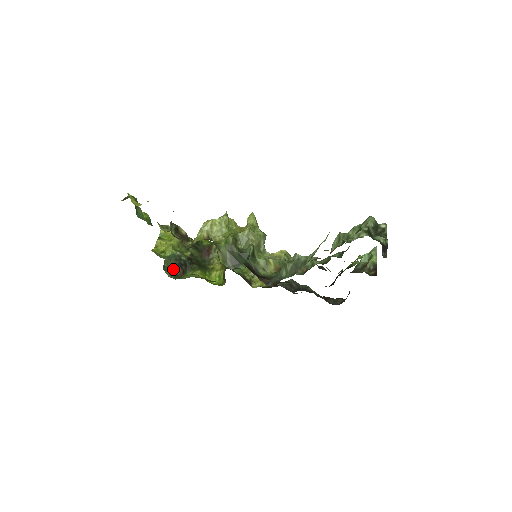
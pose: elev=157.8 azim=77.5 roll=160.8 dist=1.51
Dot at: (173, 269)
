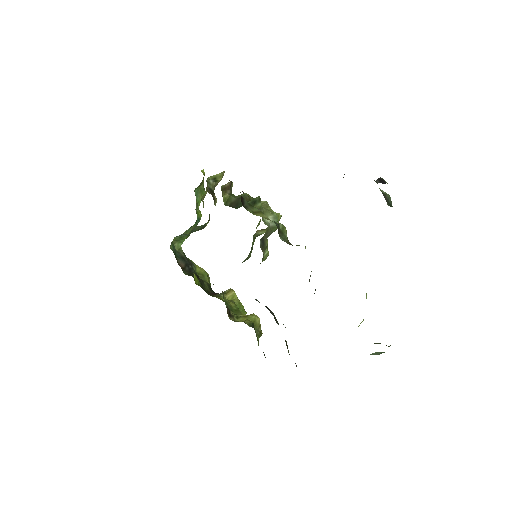
Dot at: (179, 256)
